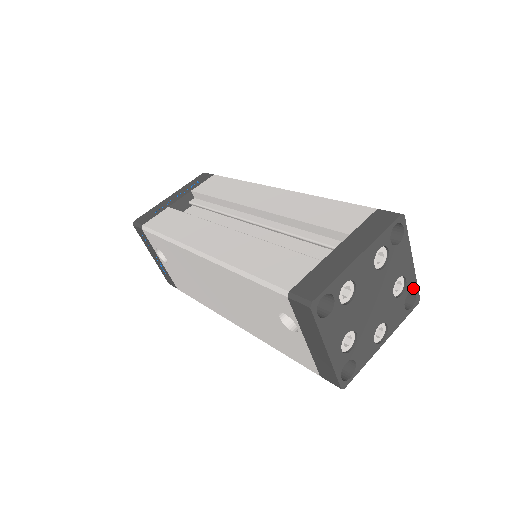
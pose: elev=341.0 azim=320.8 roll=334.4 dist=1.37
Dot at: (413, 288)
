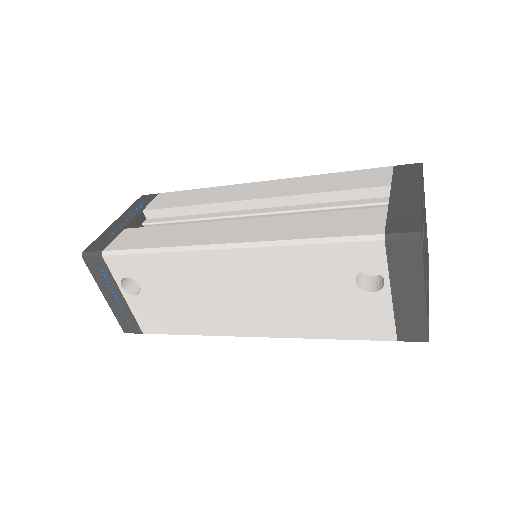
Dot at: (427, 242)
